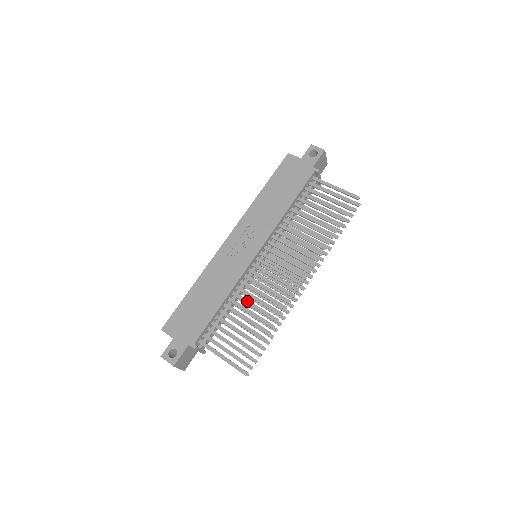
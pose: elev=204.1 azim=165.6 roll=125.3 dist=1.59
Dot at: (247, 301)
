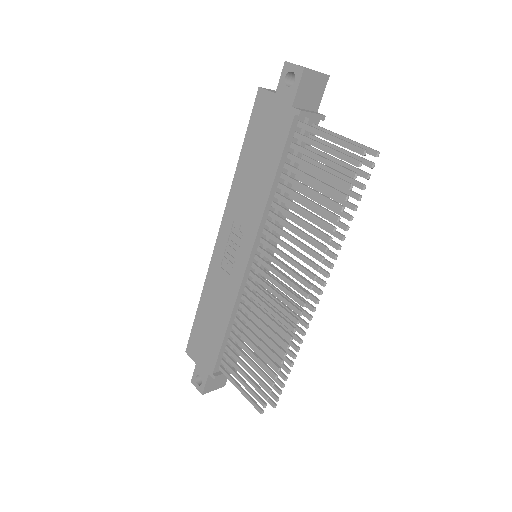
Dot at: (251, 324)
